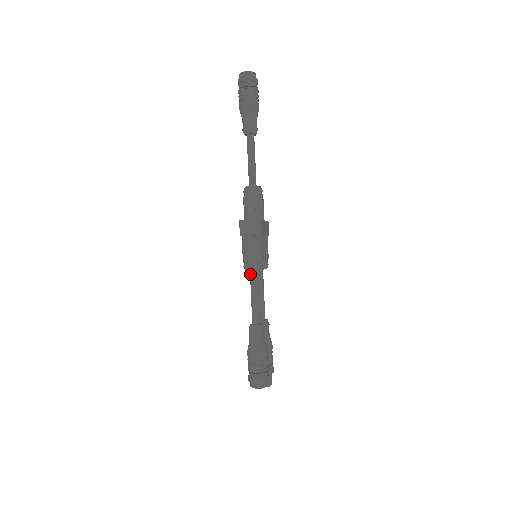
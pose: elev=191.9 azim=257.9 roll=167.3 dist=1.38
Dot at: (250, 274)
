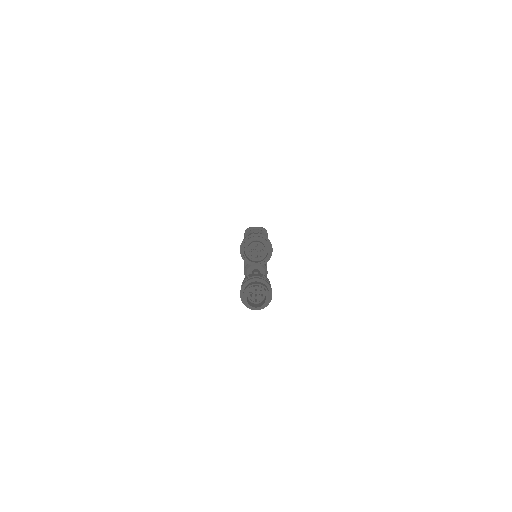
Dot at: occluded
